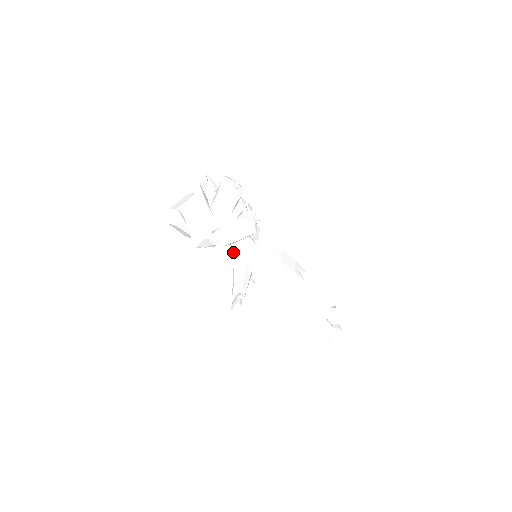
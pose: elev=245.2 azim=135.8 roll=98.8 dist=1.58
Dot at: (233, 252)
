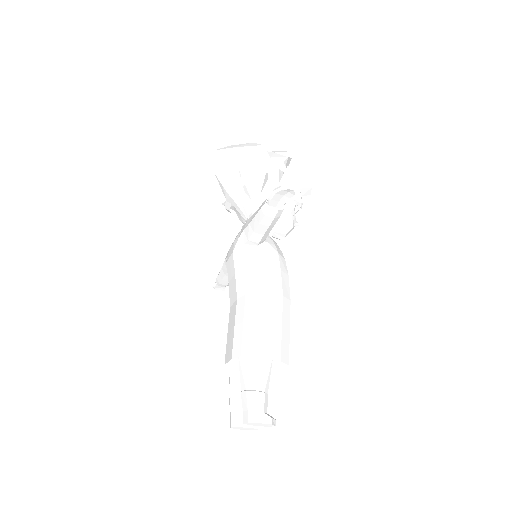
Dot at: occluded
